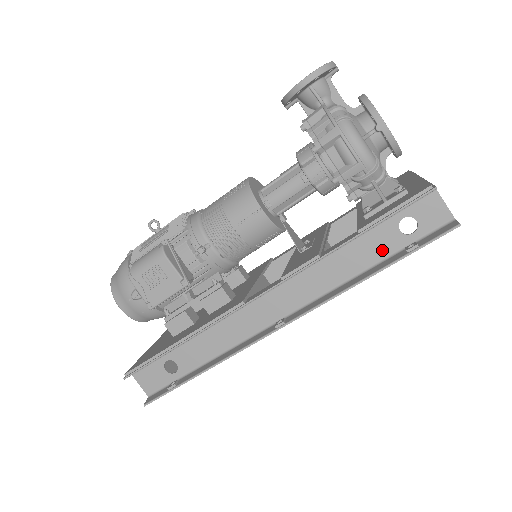
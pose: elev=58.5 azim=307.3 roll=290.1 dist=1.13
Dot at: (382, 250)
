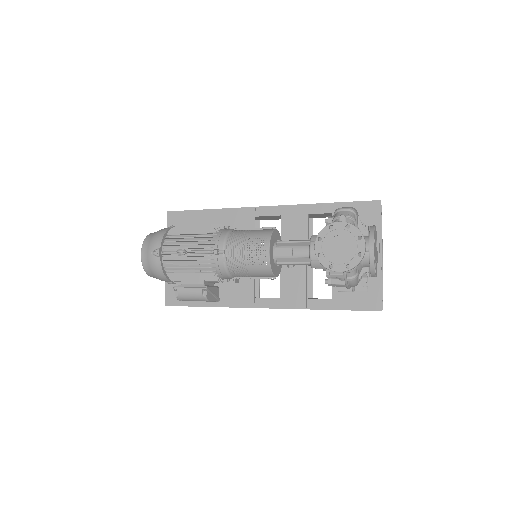
Dot at: occluded
